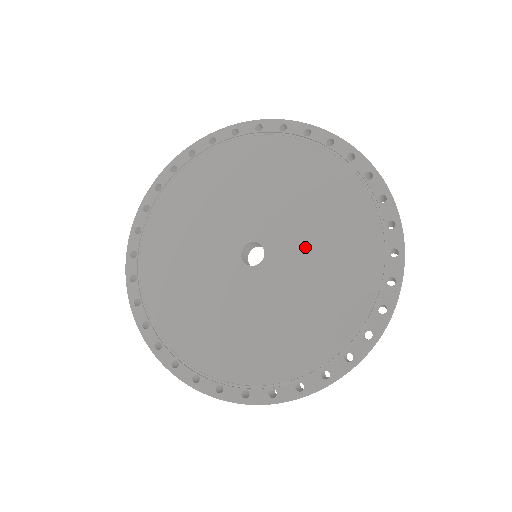
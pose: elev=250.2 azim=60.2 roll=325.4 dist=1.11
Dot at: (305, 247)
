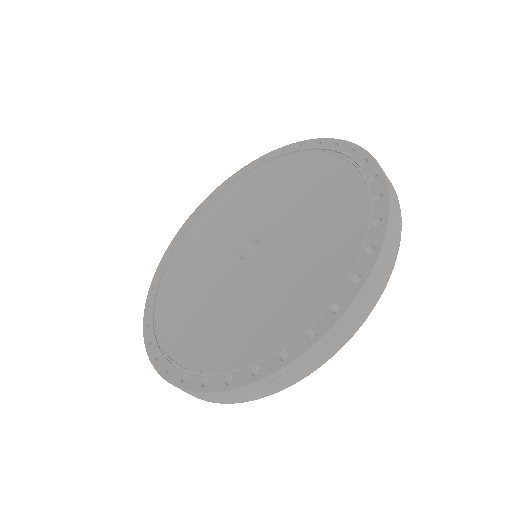
Dot at: (294, 235)
